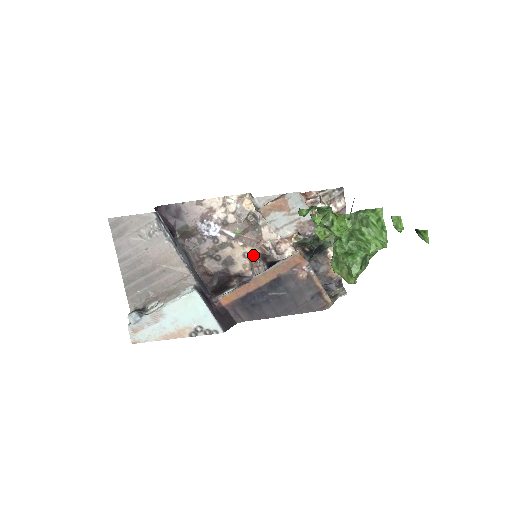
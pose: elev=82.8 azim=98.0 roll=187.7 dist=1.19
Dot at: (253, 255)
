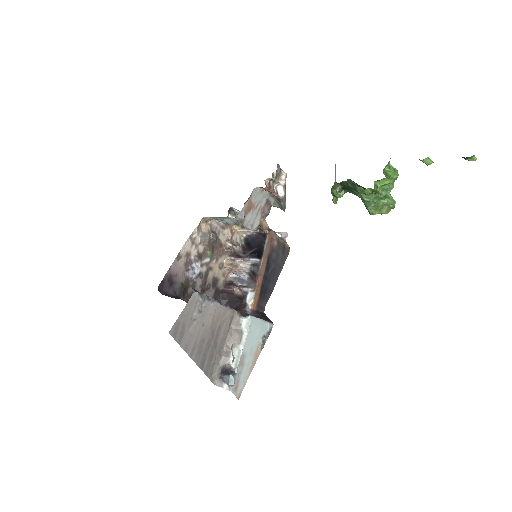
Dot at: (223, 262)
